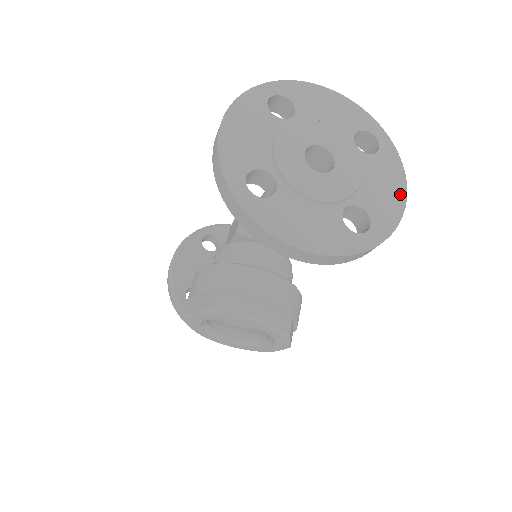
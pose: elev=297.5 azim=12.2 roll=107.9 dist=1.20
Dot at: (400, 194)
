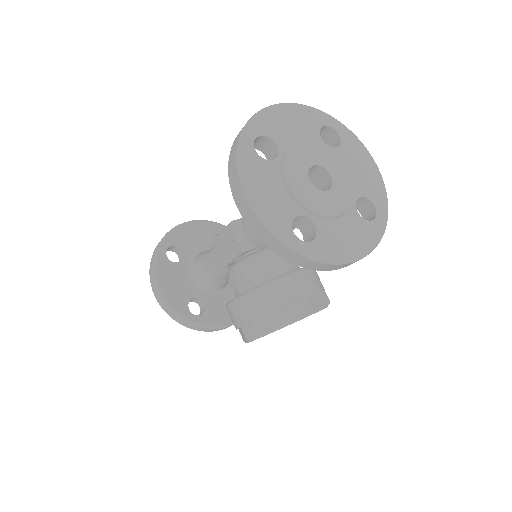
Dot at: (373, 166)
